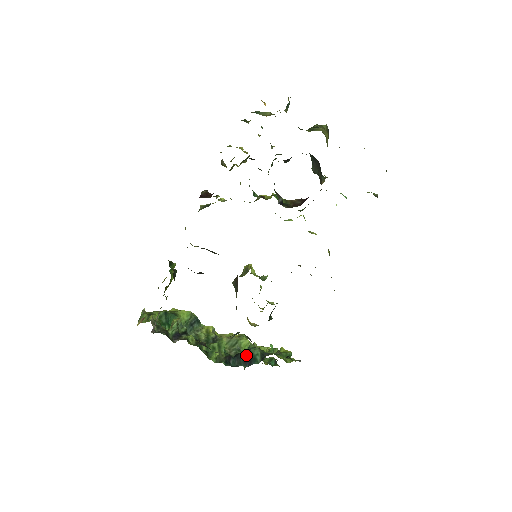
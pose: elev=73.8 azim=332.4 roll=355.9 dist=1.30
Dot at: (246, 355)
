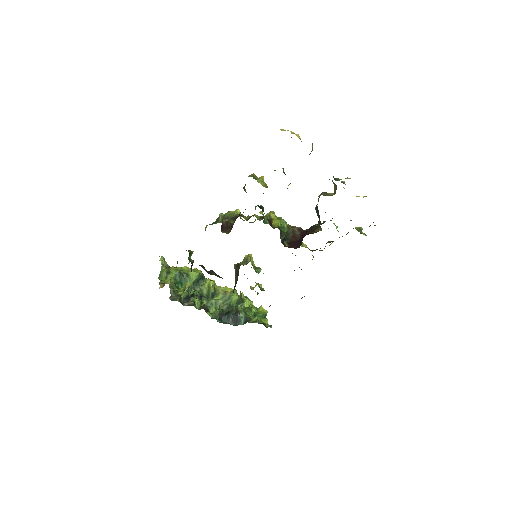
Dot at: (234, 316)
